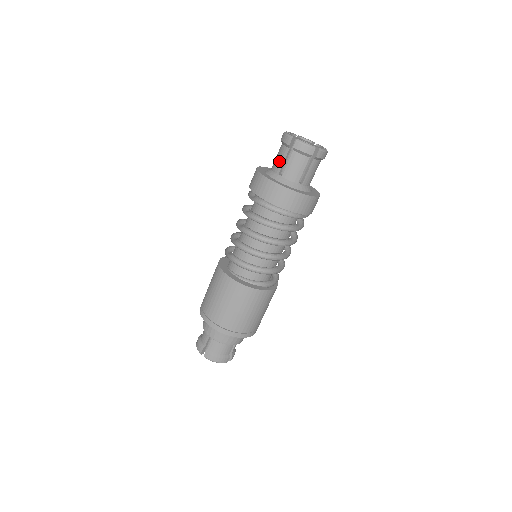
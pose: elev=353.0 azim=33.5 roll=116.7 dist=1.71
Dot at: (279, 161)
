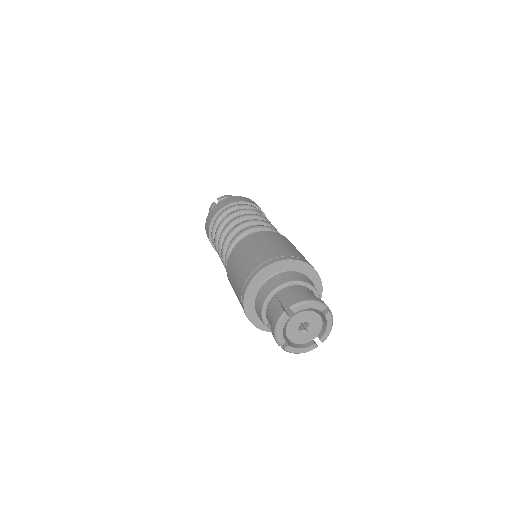
Dot at: occluded
